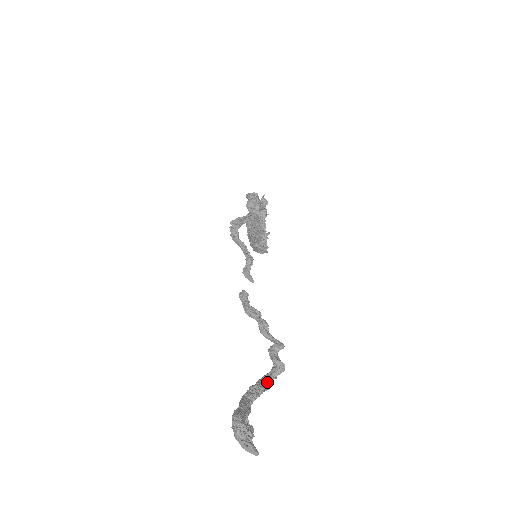
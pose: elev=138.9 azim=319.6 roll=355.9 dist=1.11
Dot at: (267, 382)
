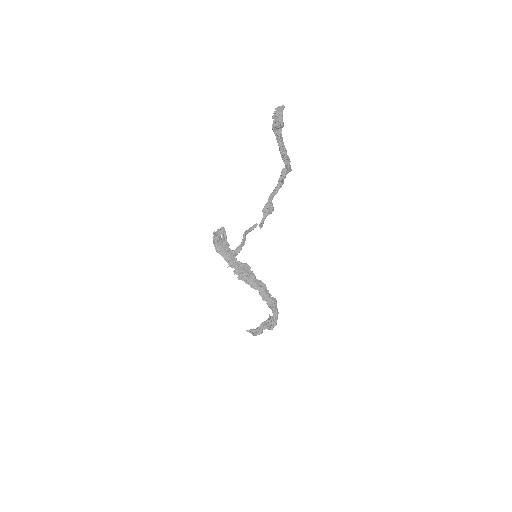
Dot at: occluded
